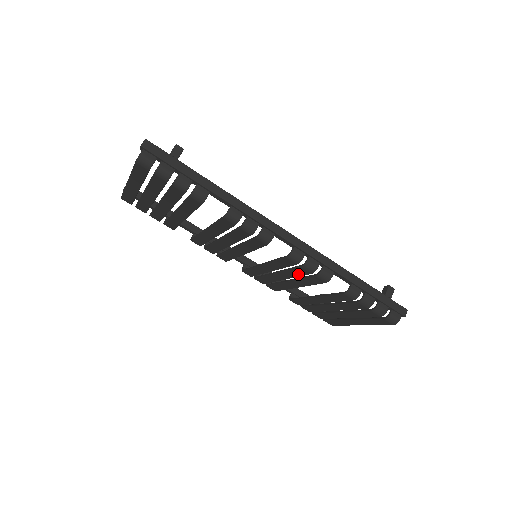
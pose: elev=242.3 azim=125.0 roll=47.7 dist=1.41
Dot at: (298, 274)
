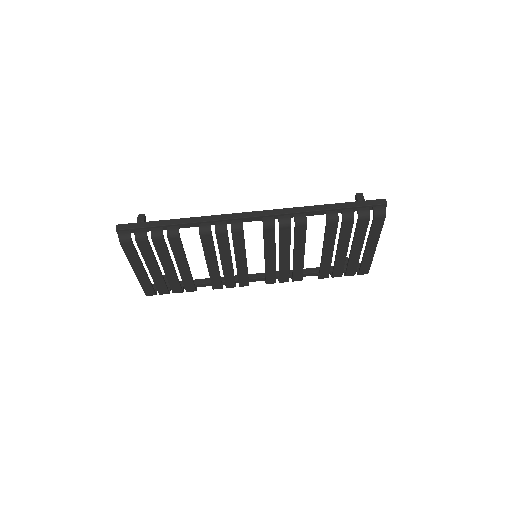
Dot at: (287, 239)
